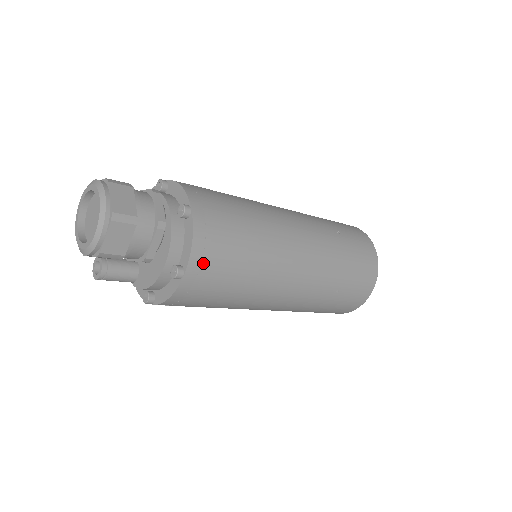
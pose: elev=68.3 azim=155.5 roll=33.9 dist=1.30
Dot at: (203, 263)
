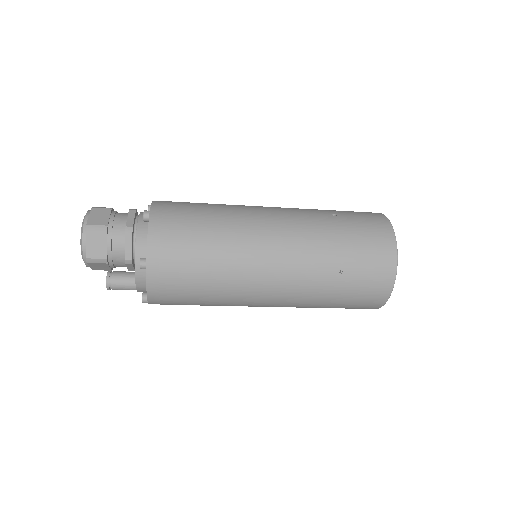
Dot at: (161, 252)
